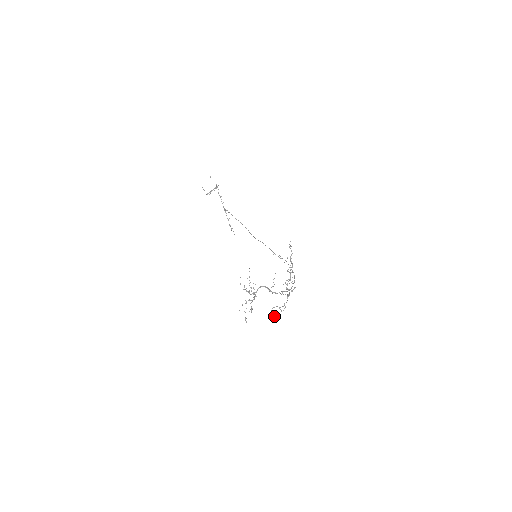
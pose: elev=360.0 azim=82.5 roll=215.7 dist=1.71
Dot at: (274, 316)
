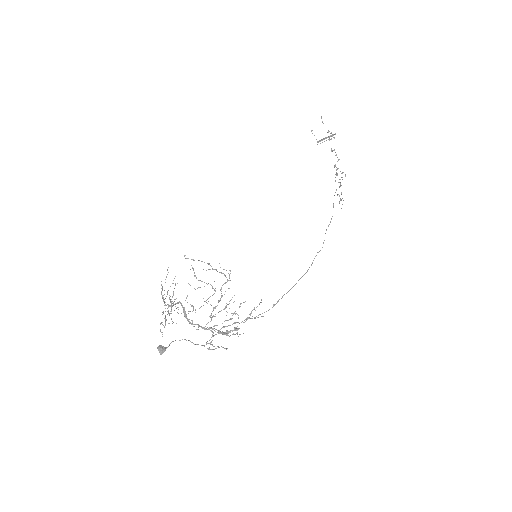
Dot at: (162, 351)
